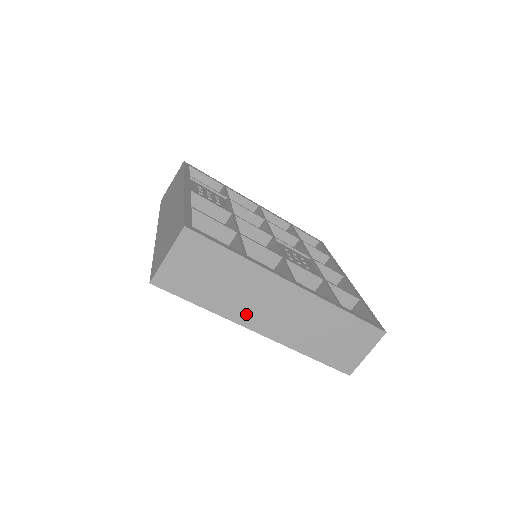
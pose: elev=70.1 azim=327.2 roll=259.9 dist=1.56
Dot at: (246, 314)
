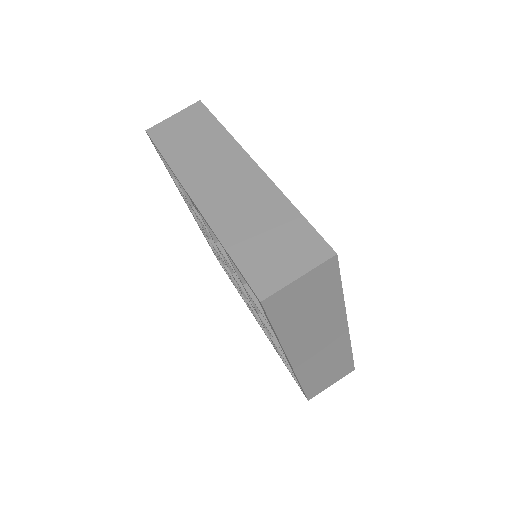
Dot at: (298, 345)
